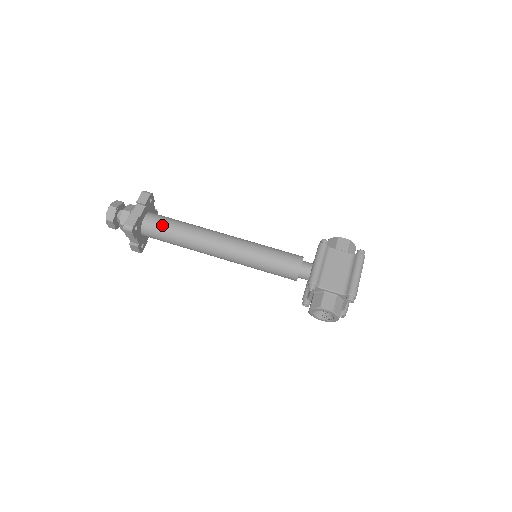
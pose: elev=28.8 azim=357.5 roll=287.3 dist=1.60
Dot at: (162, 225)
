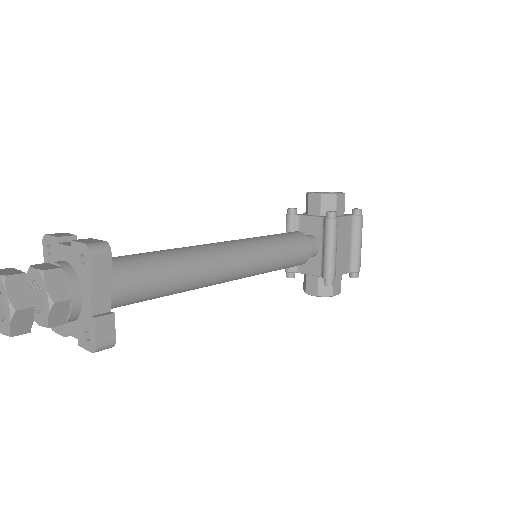
Dot at: (139, 290)
